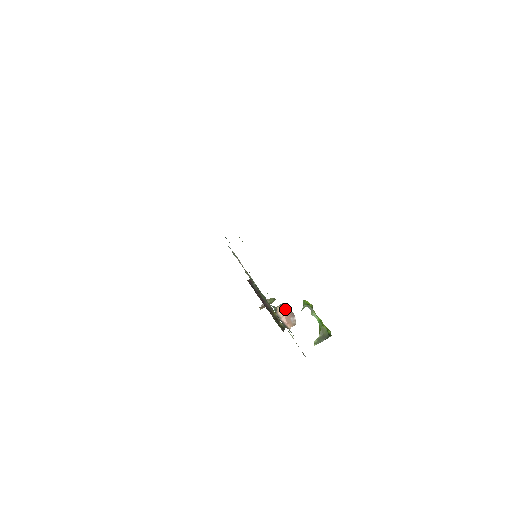
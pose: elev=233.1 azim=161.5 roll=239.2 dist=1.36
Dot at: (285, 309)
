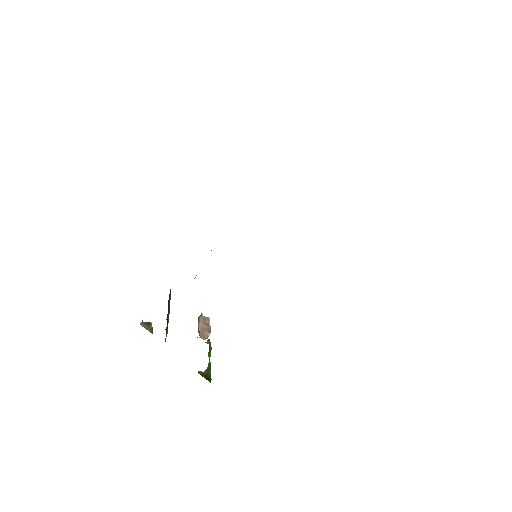
Dot at: (207, 322)
